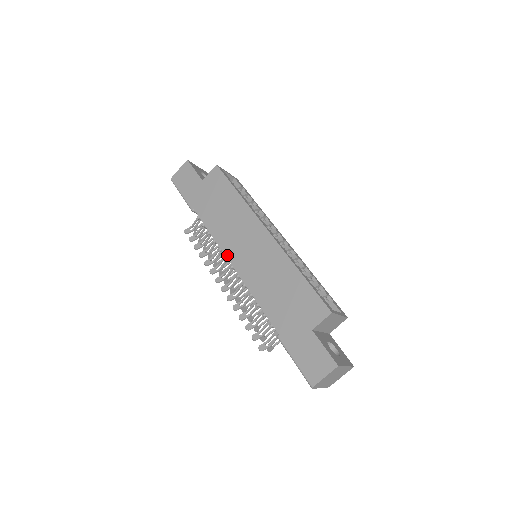
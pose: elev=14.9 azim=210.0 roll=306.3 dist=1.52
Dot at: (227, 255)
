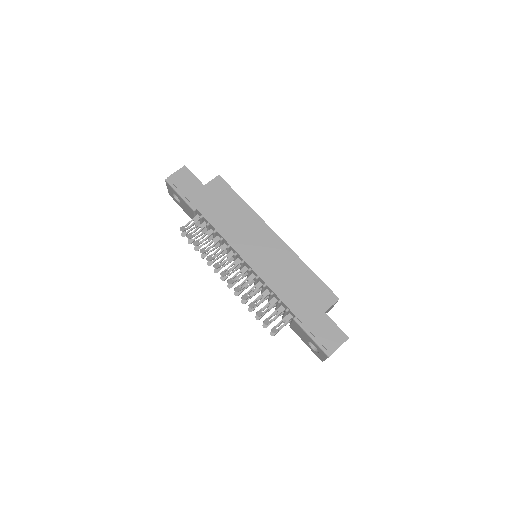
Dot at: (238, 251)
